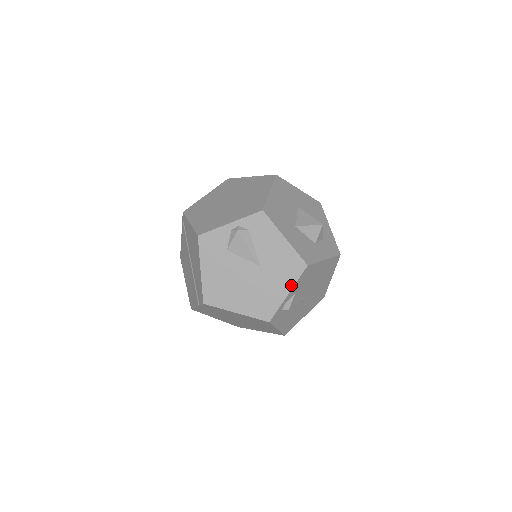
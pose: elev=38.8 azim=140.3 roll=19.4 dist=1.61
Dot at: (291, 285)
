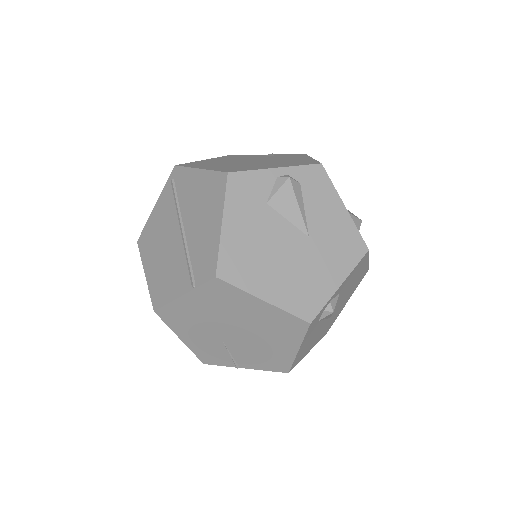
Dot at: (346, 272)
